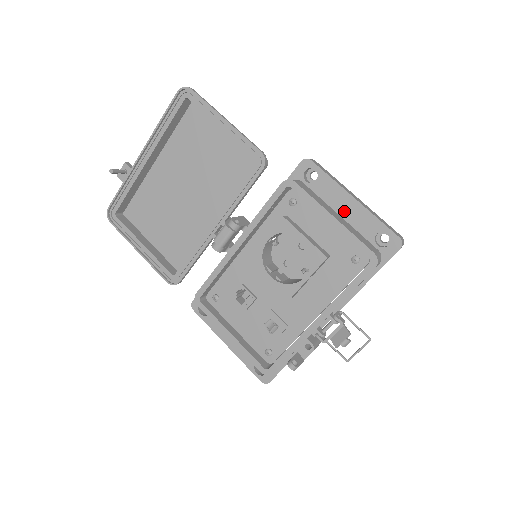
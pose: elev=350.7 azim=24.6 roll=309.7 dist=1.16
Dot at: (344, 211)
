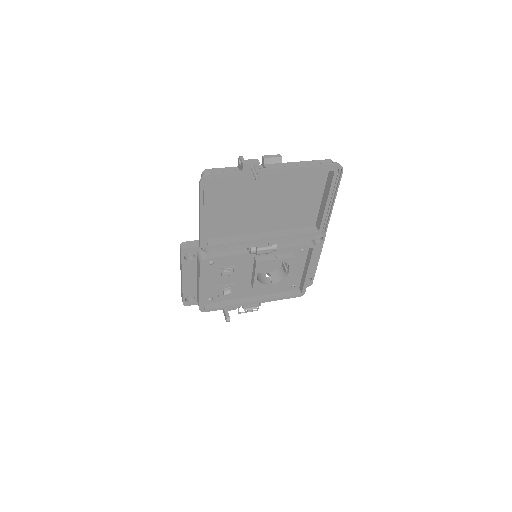
Dot at: occluded
